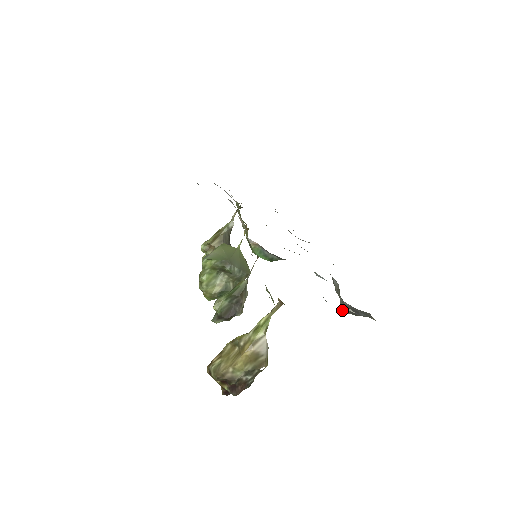
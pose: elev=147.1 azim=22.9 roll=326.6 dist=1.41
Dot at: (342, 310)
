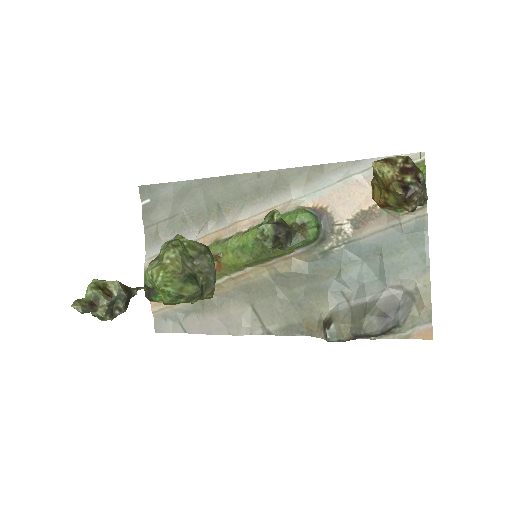
Dot at: (366, 321)
